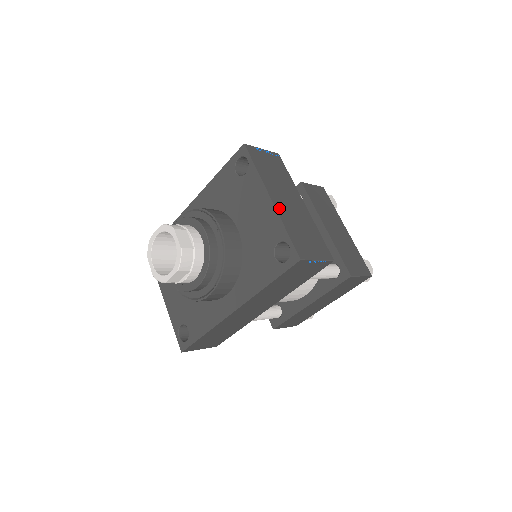
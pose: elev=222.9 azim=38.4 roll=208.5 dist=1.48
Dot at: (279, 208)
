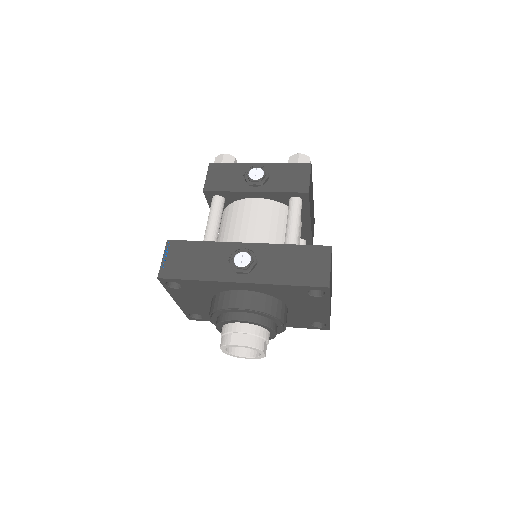
Dot at: occluded
